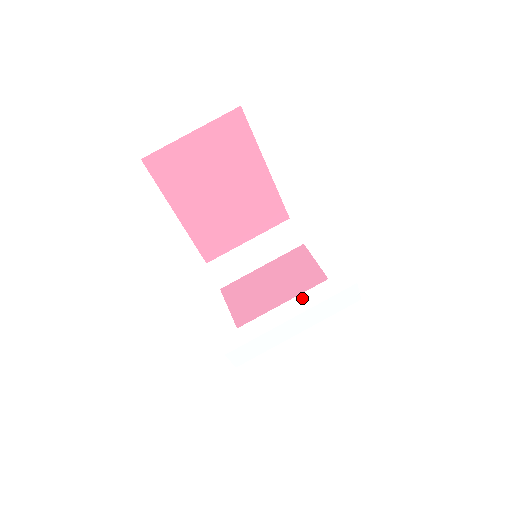
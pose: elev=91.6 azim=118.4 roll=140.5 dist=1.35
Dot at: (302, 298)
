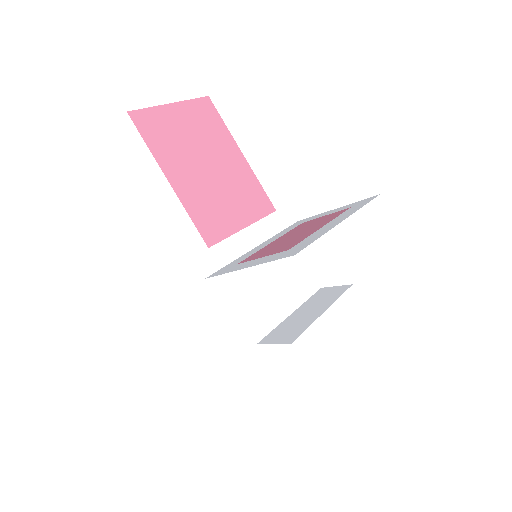
Dot at: (339, 217)
